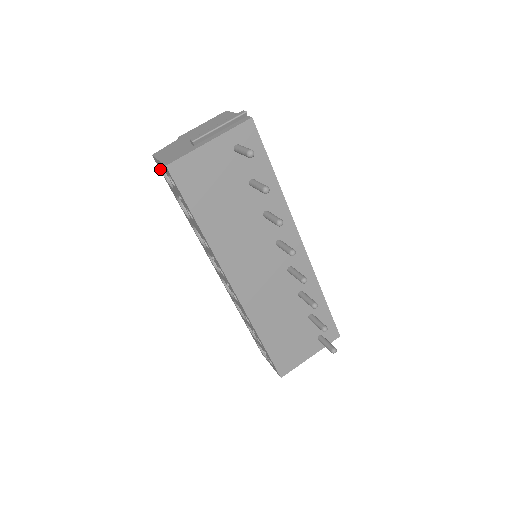
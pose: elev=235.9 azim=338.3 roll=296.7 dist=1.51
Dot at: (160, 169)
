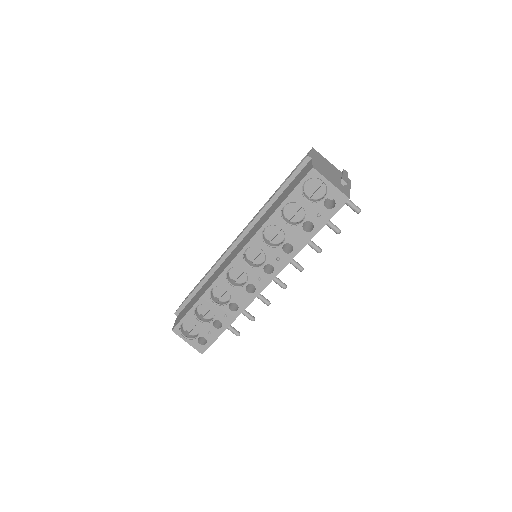
Dot at: (307, 180)
